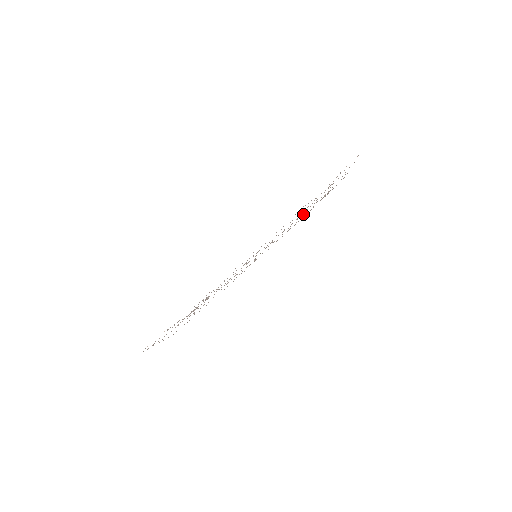
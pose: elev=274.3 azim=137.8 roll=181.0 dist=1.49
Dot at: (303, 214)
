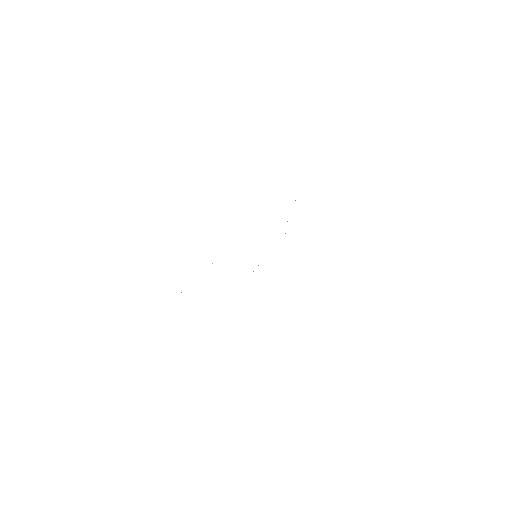
Dot at: occluded
